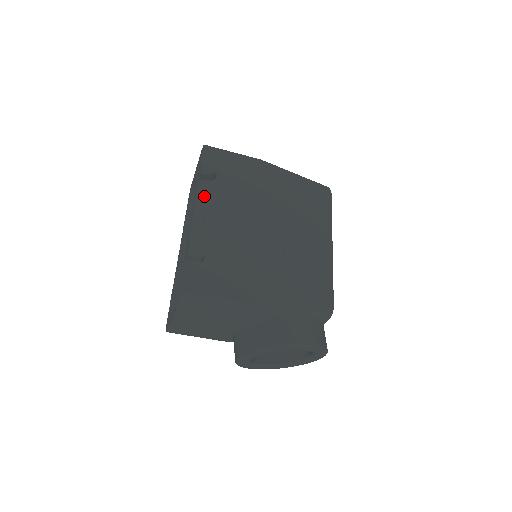
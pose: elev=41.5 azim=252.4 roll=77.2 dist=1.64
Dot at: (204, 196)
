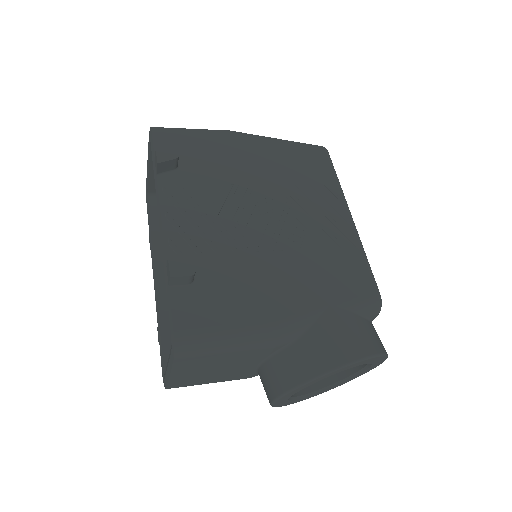
Dot at: (170, 193)
